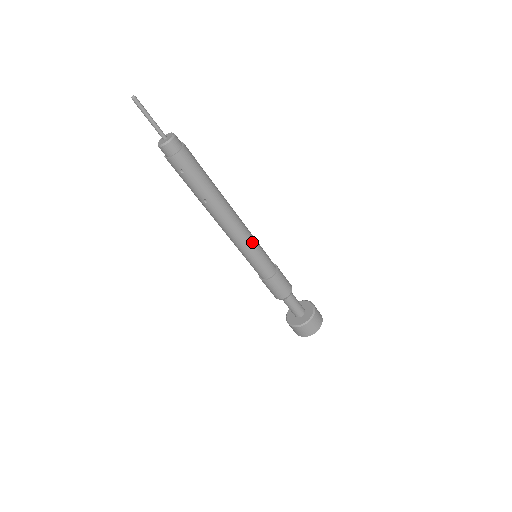
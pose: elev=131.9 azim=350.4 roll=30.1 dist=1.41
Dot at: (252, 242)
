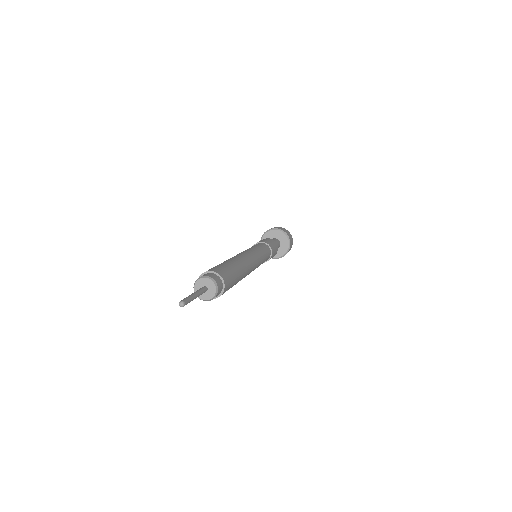
Dot at: (260, 257)
